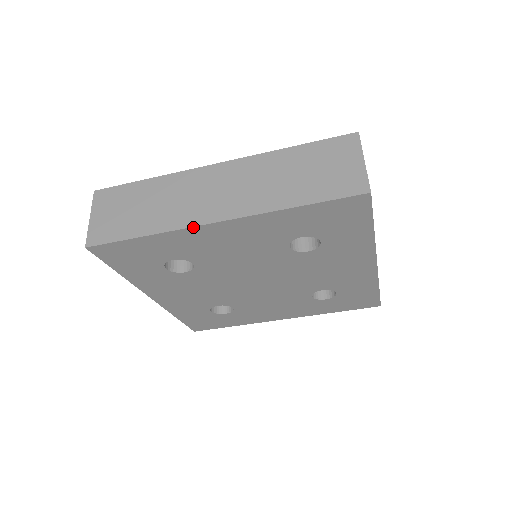
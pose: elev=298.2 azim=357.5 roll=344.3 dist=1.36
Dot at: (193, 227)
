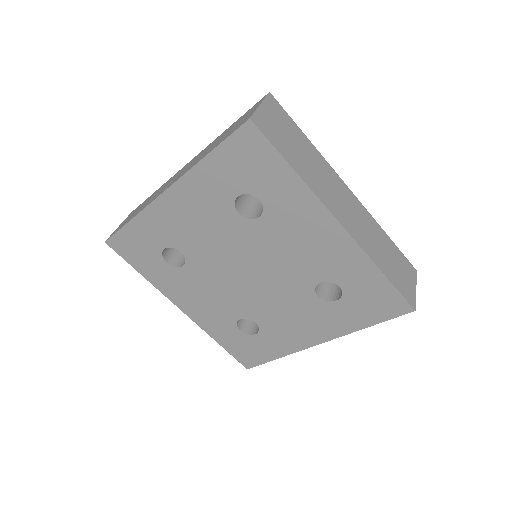
Dot at: (153, 201)
